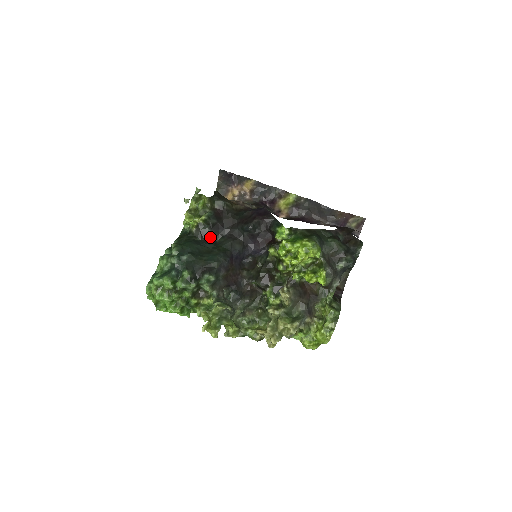
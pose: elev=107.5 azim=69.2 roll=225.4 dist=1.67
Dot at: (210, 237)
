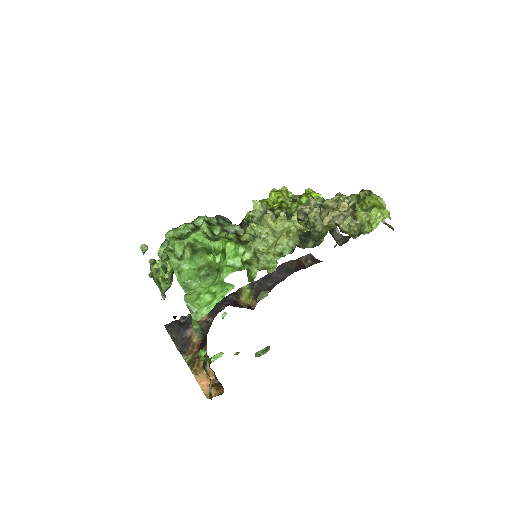
Dot at: occluded
